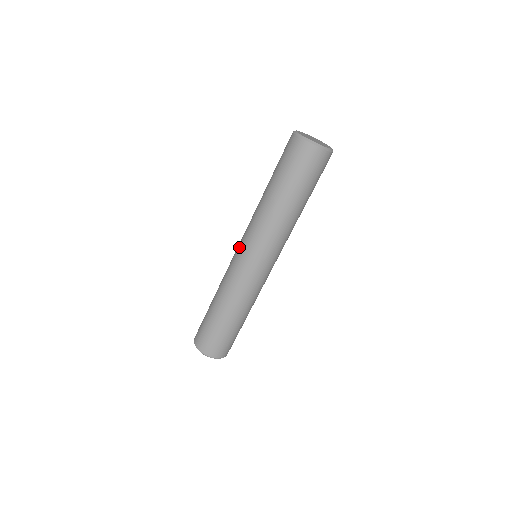
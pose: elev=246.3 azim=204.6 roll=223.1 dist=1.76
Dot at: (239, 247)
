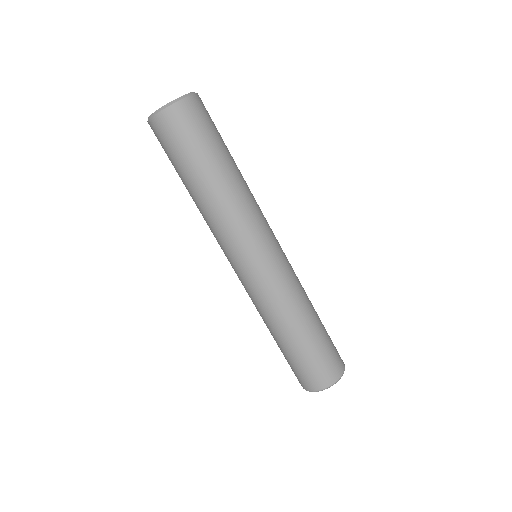
Dot at: occluded
